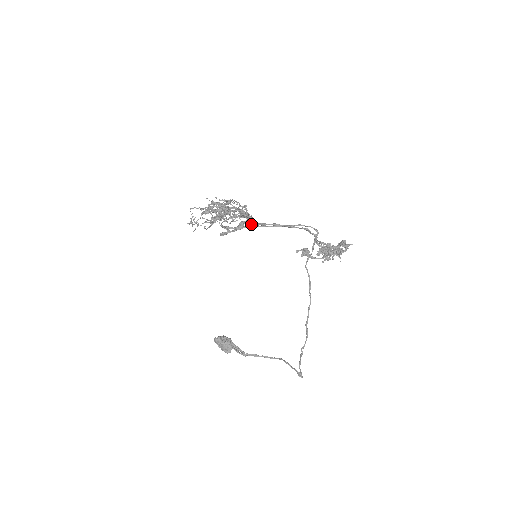
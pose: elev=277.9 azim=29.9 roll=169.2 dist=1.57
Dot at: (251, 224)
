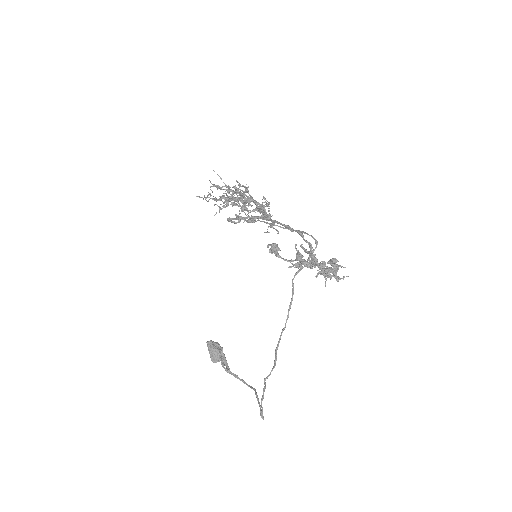
Dot at: occluded
